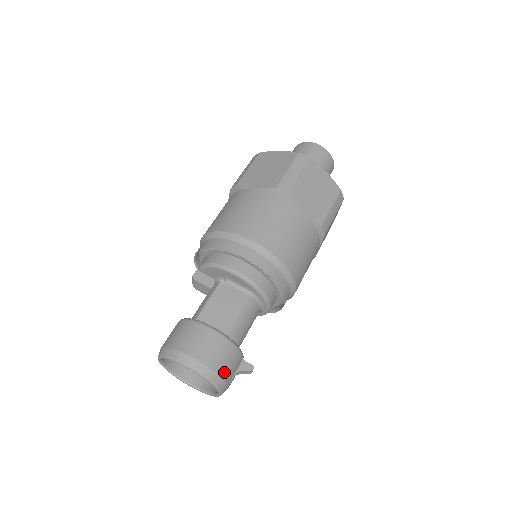
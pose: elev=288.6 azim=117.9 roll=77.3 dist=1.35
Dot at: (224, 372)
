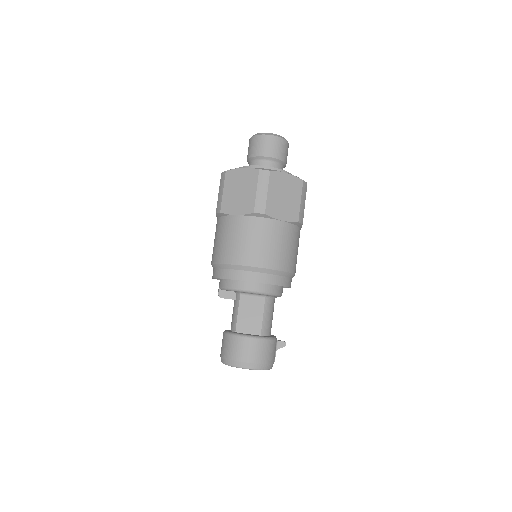
Dot at: (269, 359)
